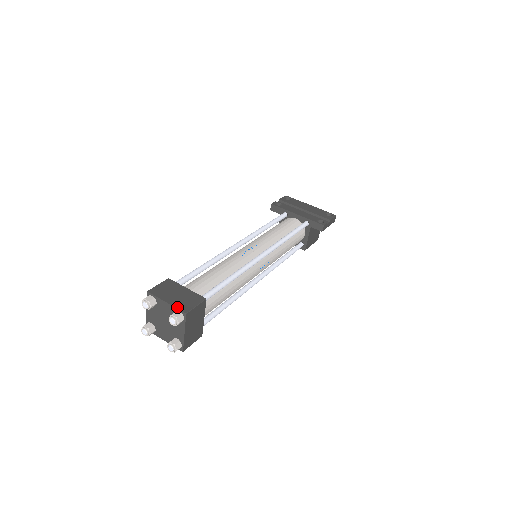
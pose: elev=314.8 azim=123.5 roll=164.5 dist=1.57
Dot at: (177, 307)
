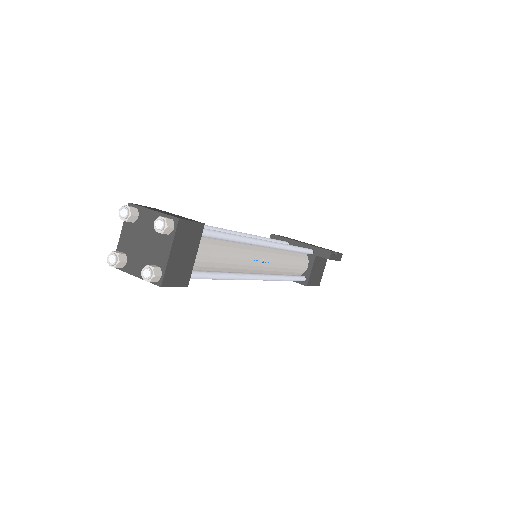
Dot at: (167, 214)
